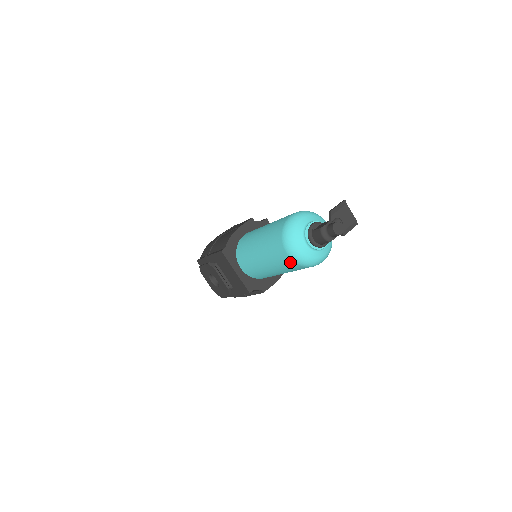
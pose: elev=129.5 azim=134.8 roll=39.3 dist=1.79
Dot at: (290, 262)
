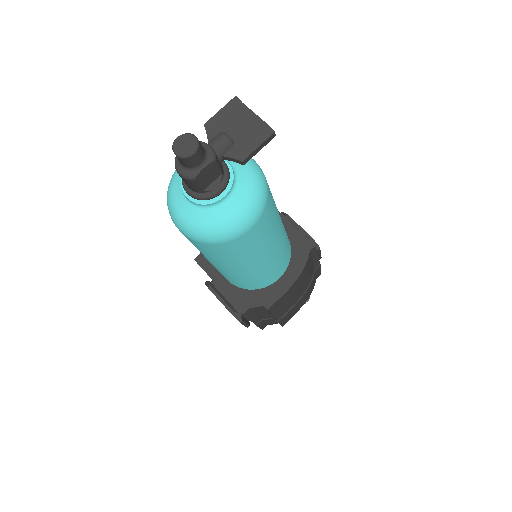
Dot at: (195, 243)
